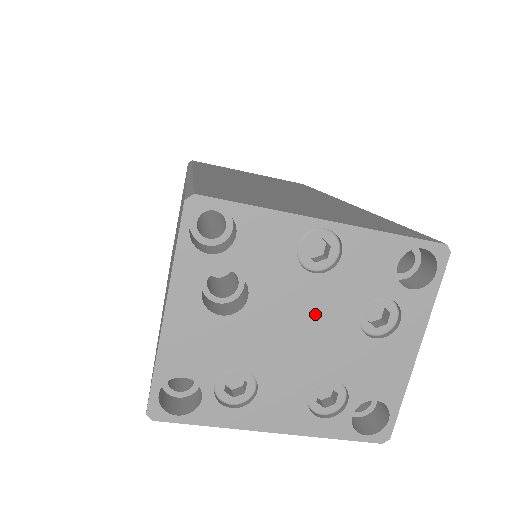
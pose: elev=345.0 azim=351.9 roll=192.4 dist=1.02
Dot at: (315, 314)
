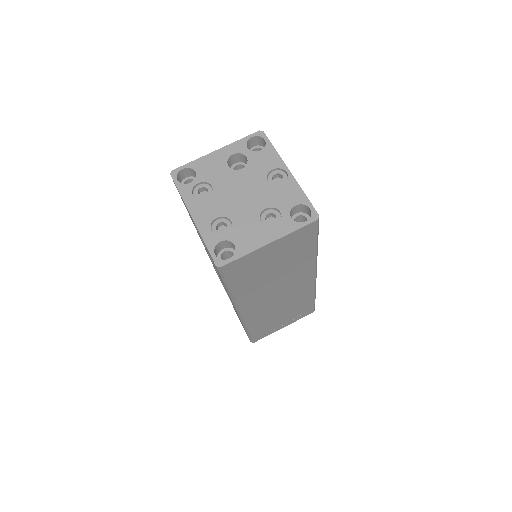
Dot at: (253, 193)
